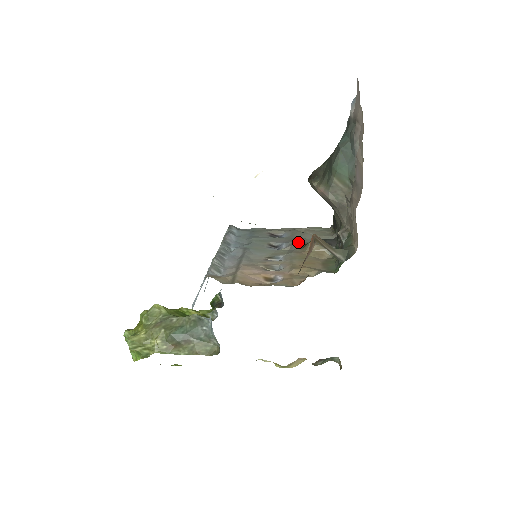
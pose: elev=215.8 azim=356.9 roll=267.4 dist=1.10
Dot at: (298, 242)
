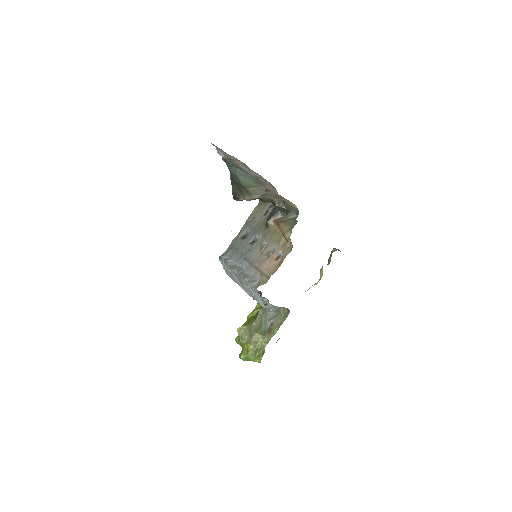
Dot at: (260, 227)
